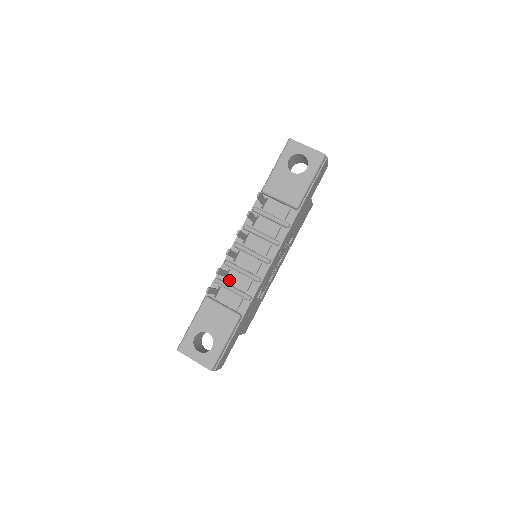
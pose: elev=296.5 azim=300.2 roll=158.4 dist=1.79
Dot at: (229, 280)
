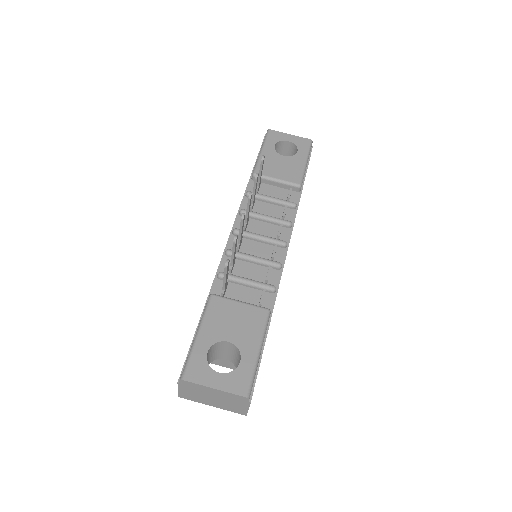
Dot at: (237, 273)
